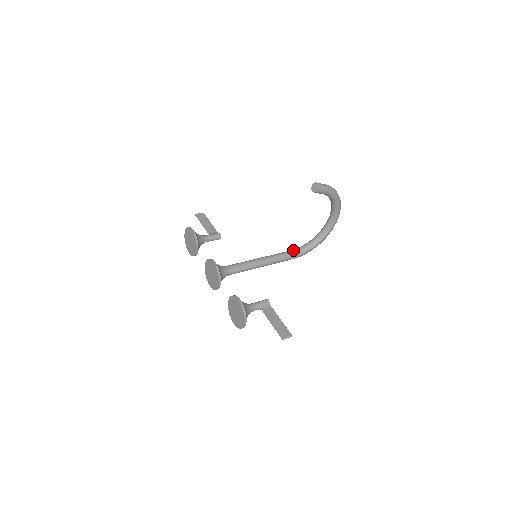
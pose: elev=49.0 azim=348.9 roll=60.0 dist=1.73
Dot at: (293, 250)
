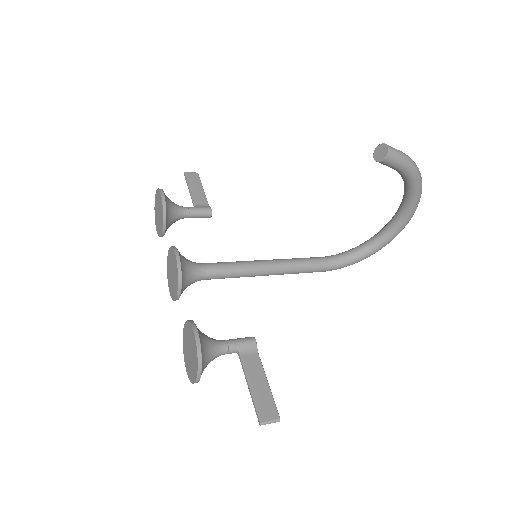
Dot at: (324, 257)
